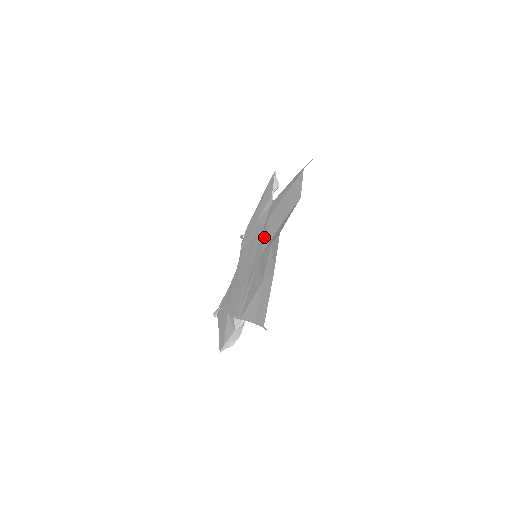
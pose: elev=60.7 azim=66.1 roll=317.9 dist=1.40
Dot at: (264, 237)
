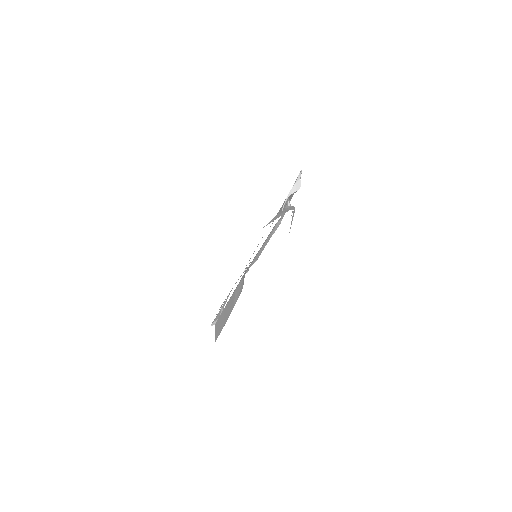
Dot at: occluded
